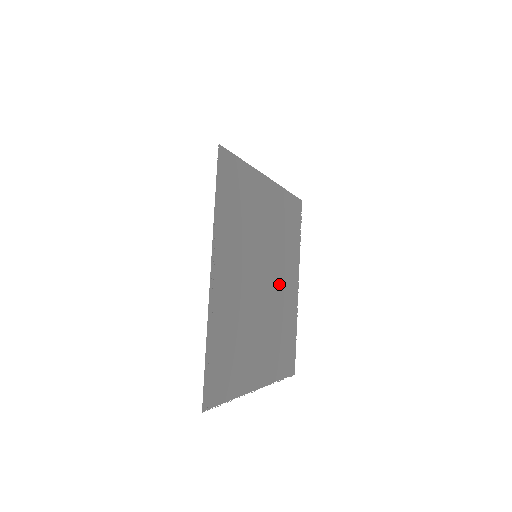
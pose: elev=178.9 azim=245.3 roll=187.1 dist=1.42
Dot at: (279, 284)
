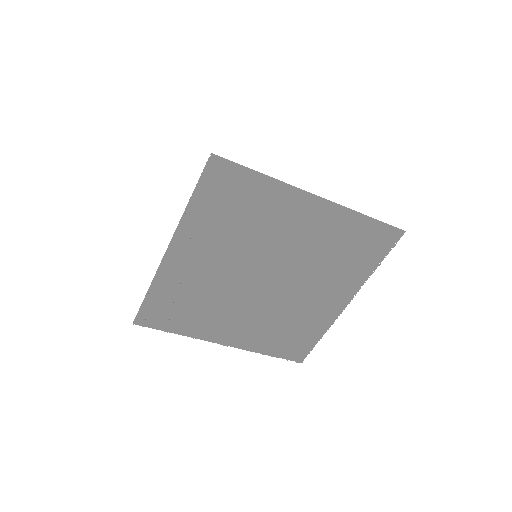
Dot at: (299, 290)
